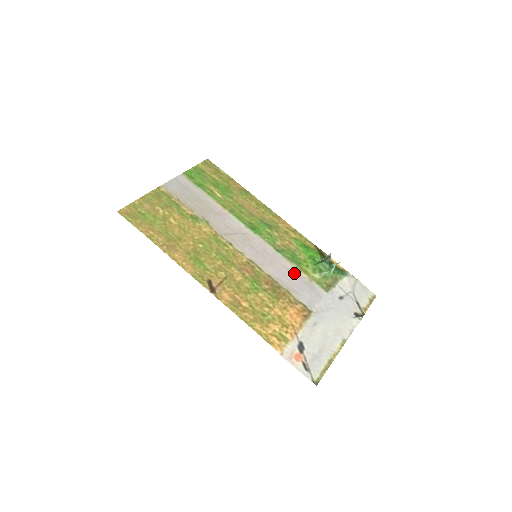
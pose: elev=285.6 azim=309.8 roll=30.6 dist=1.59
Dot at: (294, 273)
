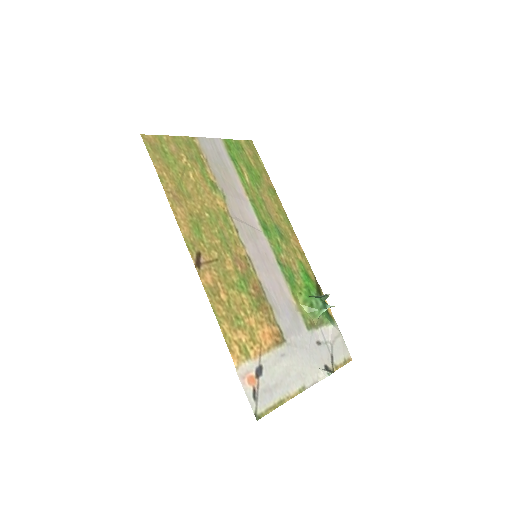
Dot at: (285, 293)
